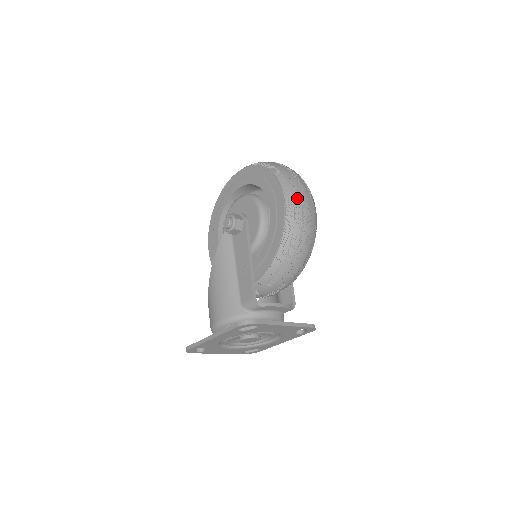
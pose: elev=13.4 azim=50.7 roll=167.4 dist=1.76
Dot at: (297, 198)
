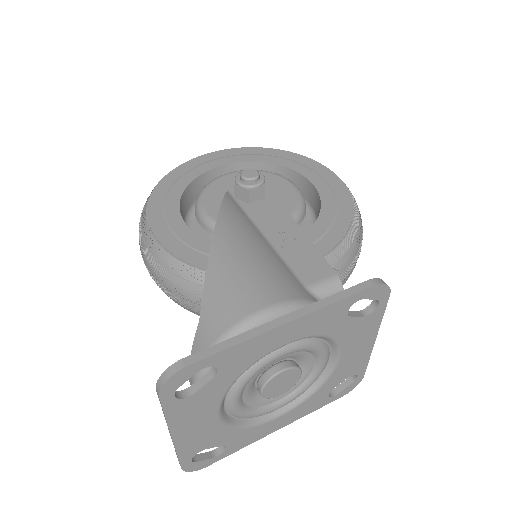
Dot at: occluded
